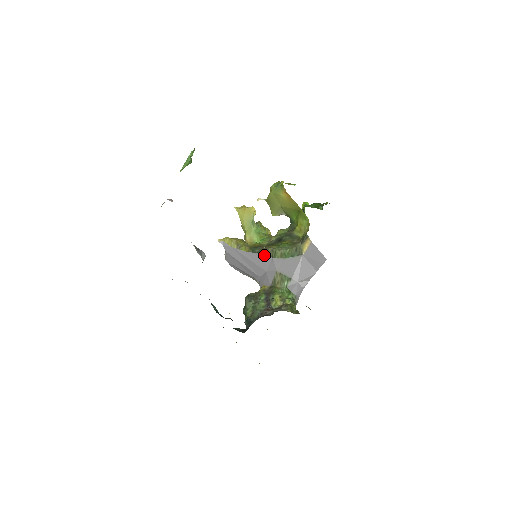
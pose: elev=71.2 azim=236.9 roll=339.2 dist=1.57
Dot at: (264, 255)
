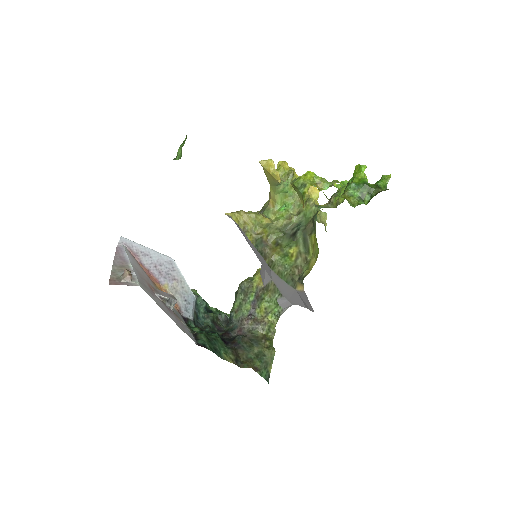
Dot at: (264, 260)
